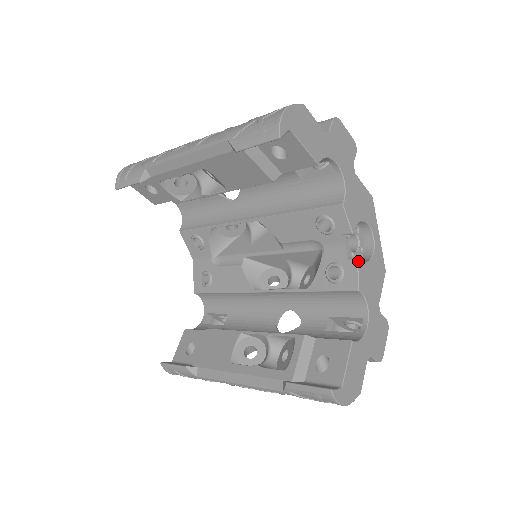
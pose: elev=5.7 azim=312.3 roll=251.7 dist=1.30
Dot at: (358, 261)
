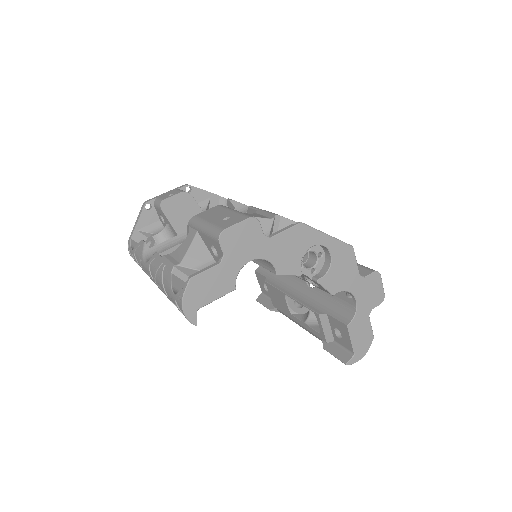
Dot at: (319, 283)
